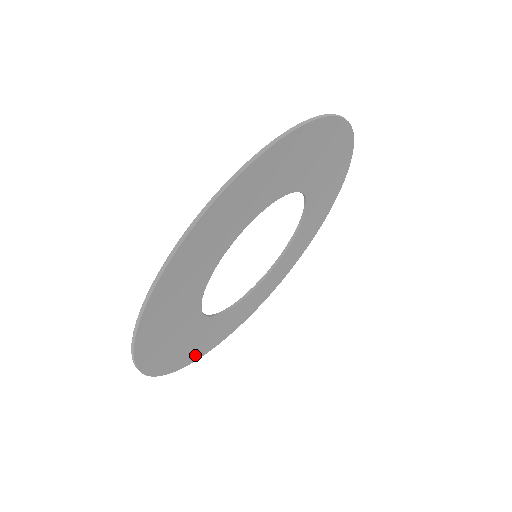
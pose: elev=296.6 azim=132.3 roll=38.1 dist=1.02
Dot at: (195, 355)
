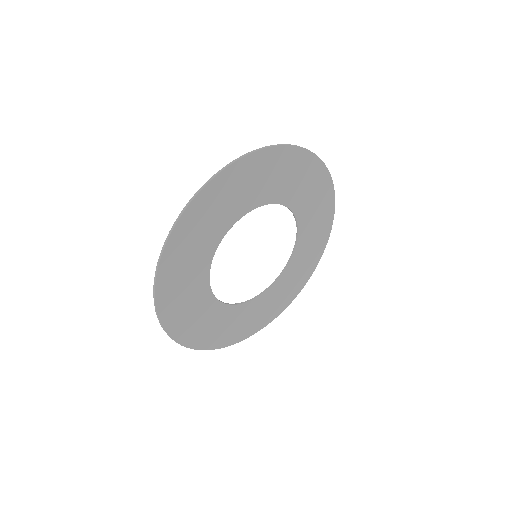
Dot at: (260, 324)
